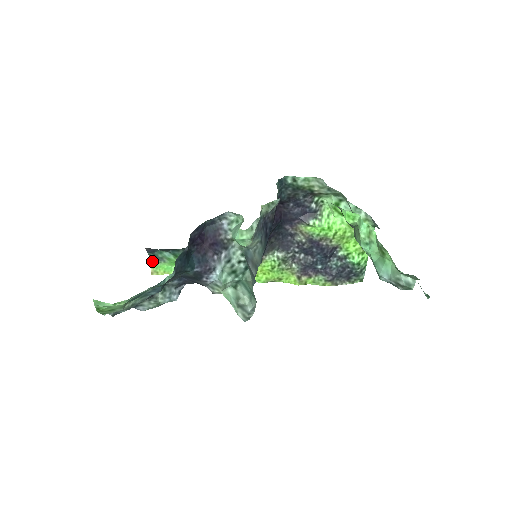
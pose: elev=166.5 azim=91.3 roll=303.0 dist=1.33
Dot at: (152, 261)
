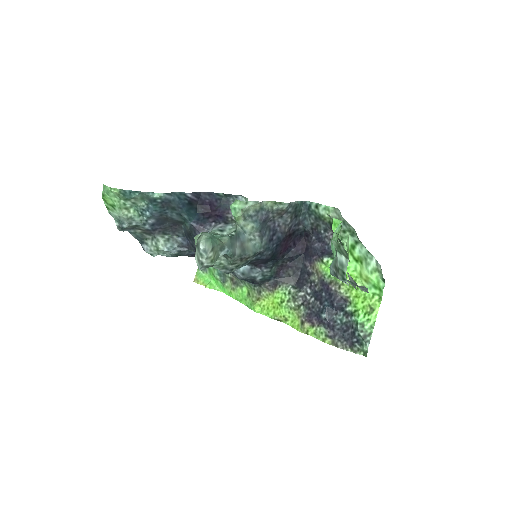
Dot at: occluded
